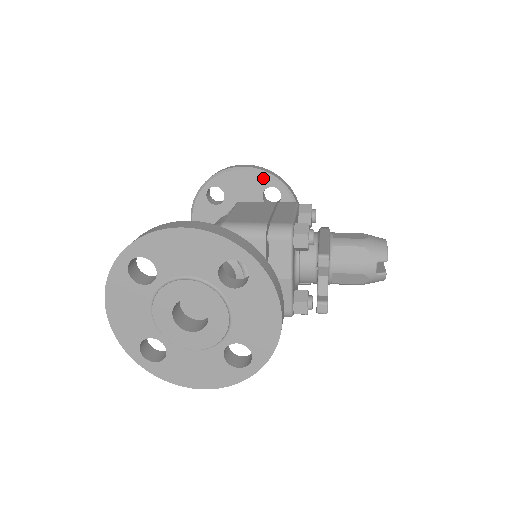
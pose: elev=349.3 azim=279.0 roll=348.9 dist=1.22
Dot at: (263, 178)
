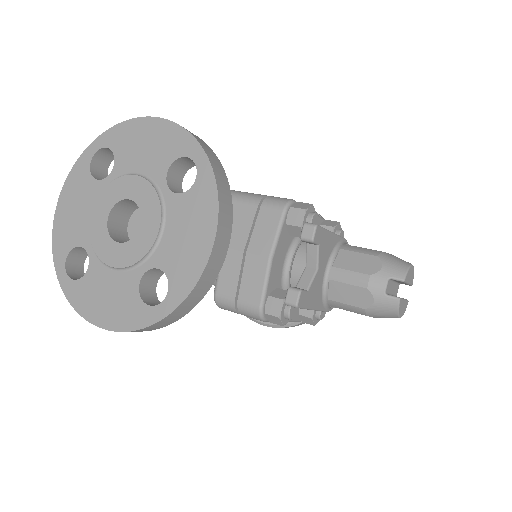
Dot at: occluded
